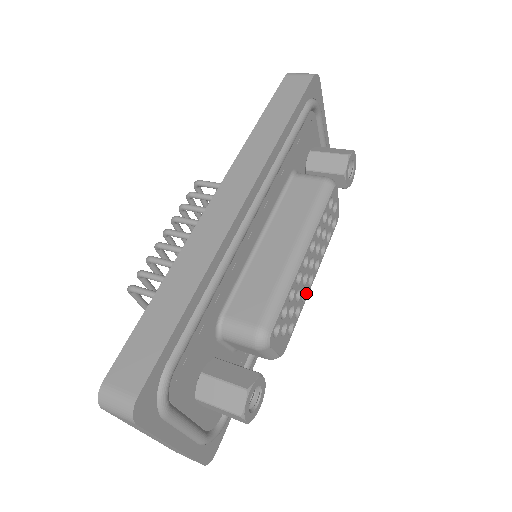
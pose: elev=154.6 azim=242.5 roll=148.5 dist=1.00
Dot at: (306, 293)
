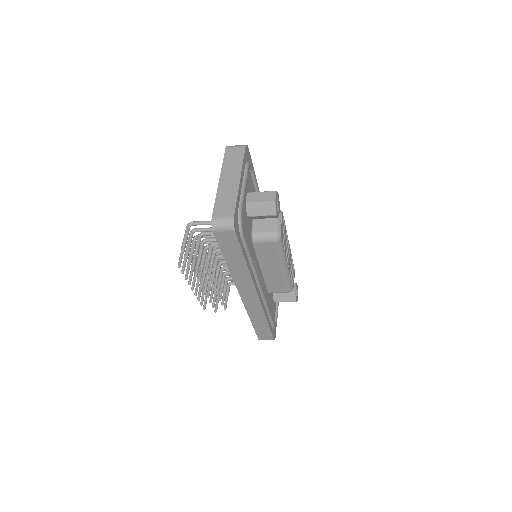
Dot at: (286, 258)
